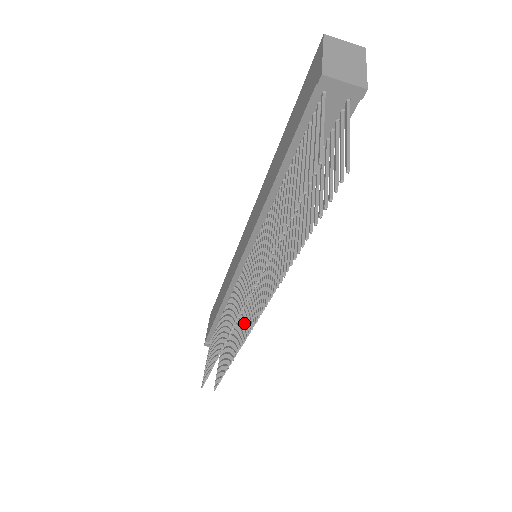
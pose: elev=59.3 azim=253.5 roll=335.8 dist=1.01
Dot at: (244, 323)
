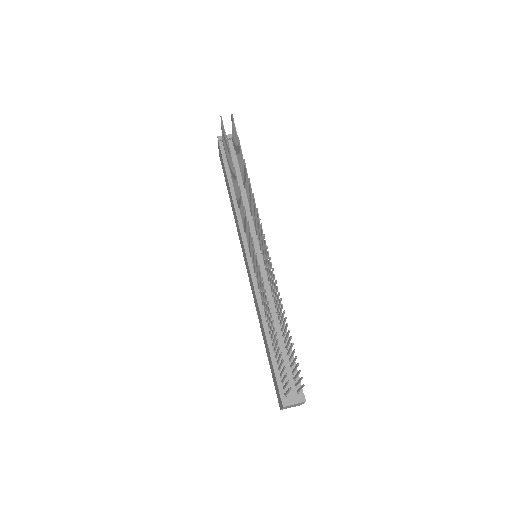
Dot at: (271, 275)
